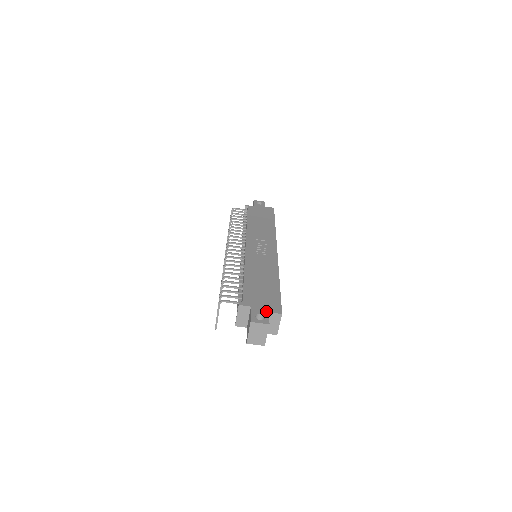
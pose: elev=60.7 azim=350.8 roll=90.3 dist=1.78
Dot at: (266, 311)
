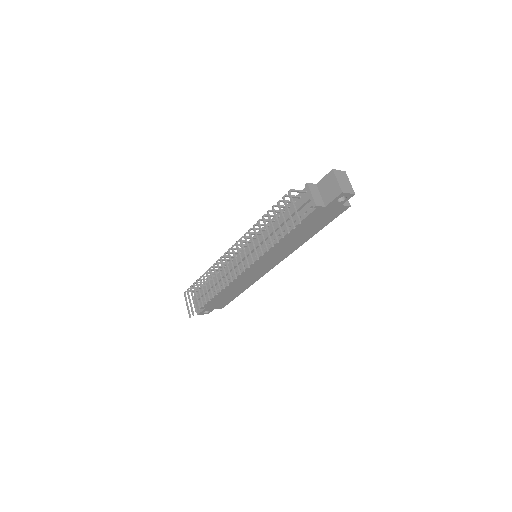
Dot at: occluded
